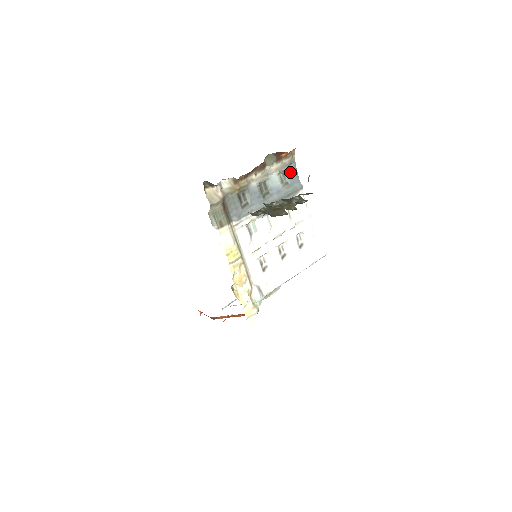
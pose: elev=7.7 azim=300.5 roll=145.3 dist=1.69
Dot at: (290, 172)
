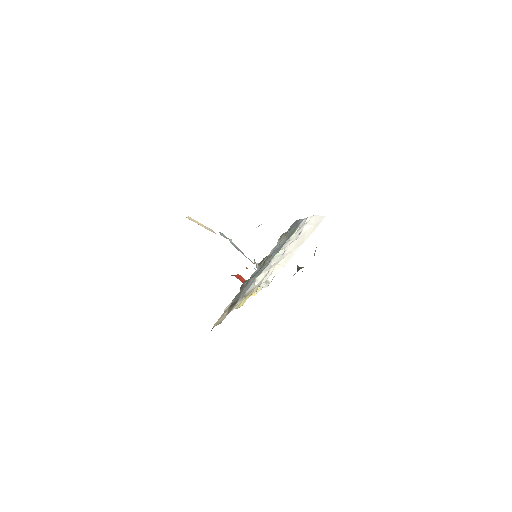
Dot at: (290, 229)
